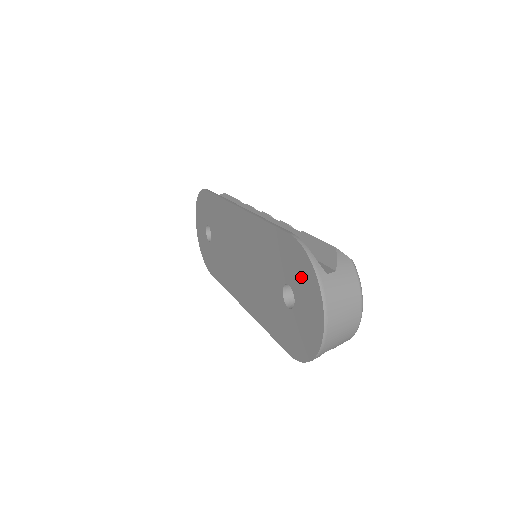
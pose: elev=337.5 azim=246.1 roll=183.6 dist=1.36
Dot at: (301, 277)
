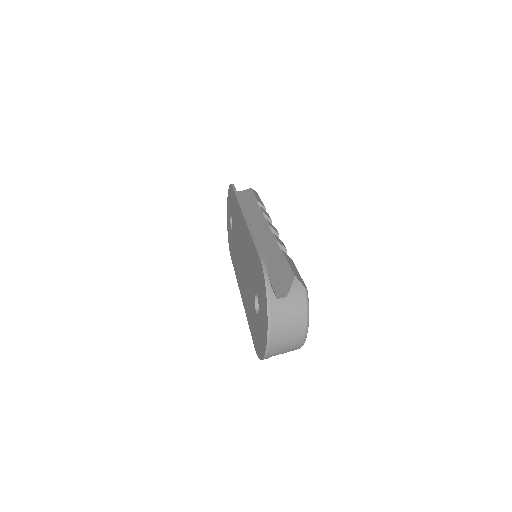
Dot at: (261, 295)
